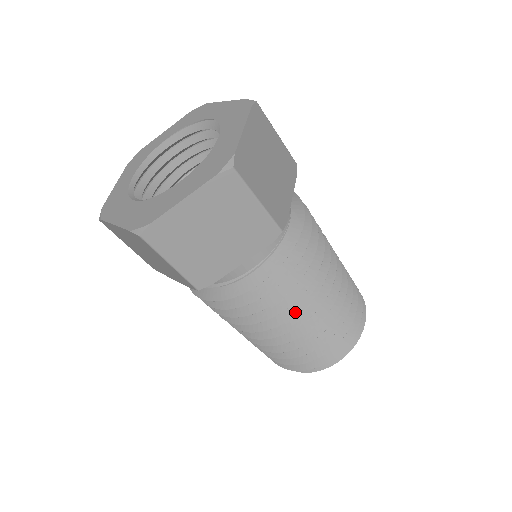
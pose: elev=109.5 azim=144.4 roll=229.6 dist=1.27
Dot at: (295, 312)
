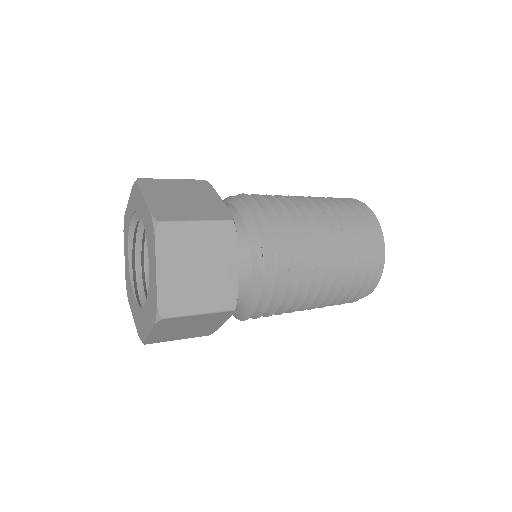
Dot at: (297, 306)
